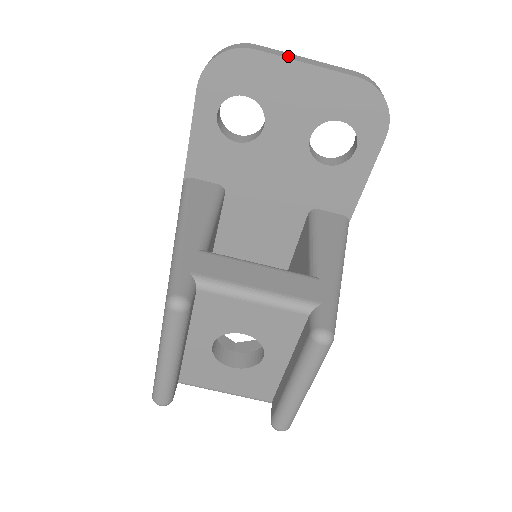
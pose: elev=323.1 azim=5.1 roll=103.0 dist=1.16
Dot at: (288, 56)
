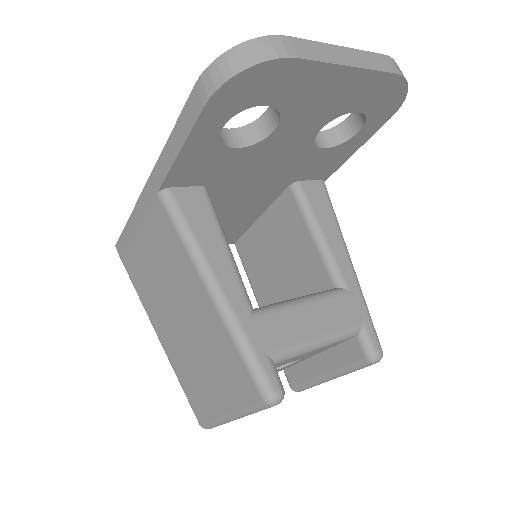
Dot at: (329, 56)
